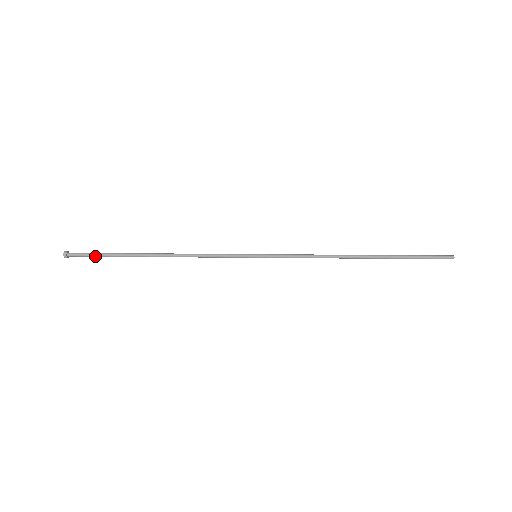
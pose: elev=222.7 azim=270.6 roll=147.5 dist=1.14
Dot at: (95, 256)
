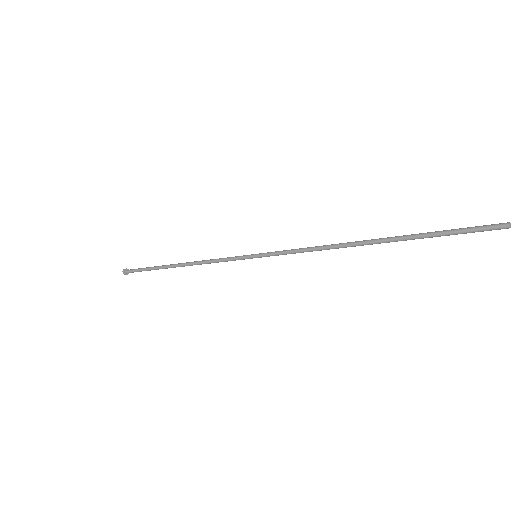
Dot at: occluded
